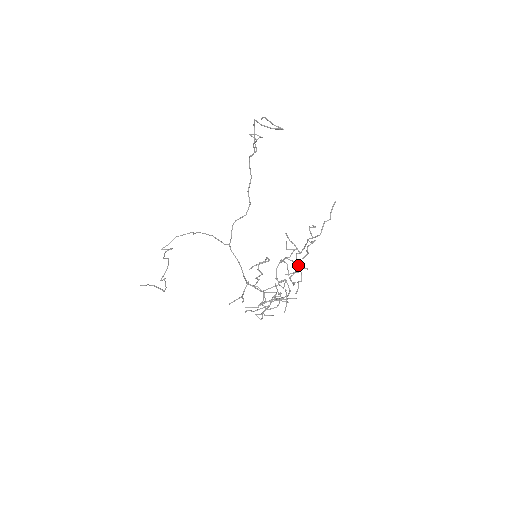
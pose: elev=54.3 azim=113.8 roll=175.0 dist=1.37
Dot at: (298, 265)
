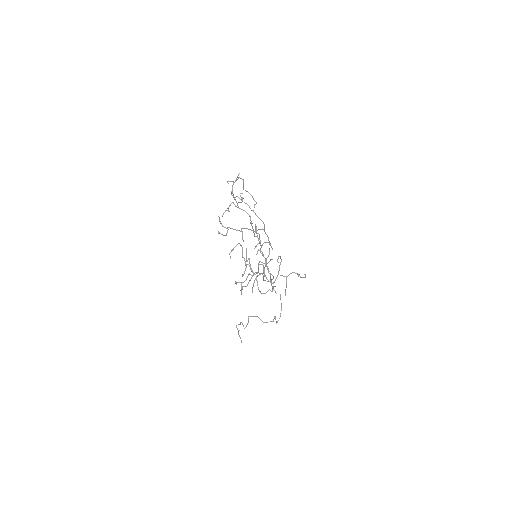
Dot at: (244, 228)
